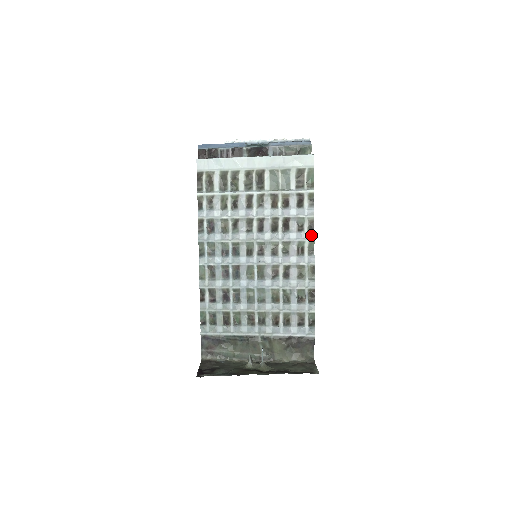
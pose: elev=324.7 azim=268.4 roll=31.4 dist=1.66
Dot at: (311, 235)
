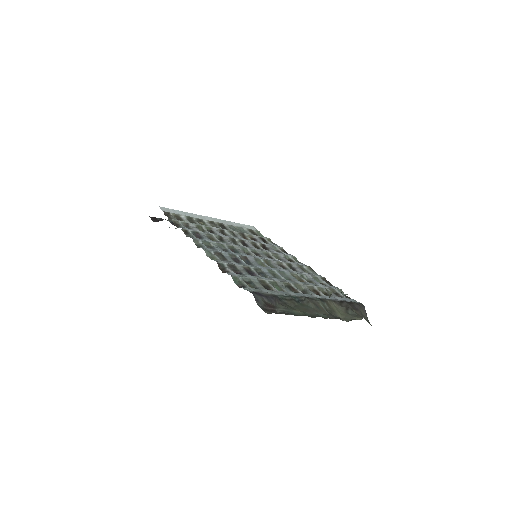
Dot at: (289, 254)
